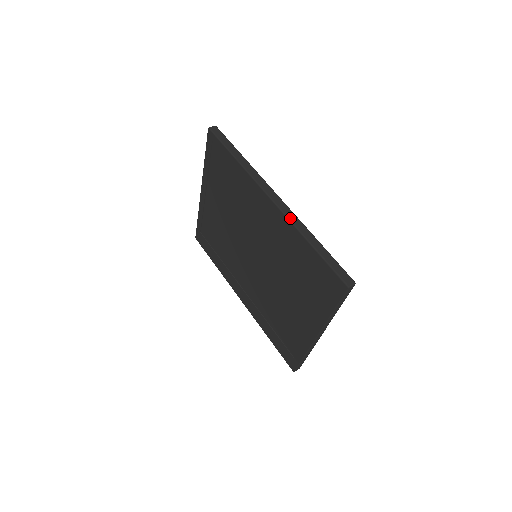
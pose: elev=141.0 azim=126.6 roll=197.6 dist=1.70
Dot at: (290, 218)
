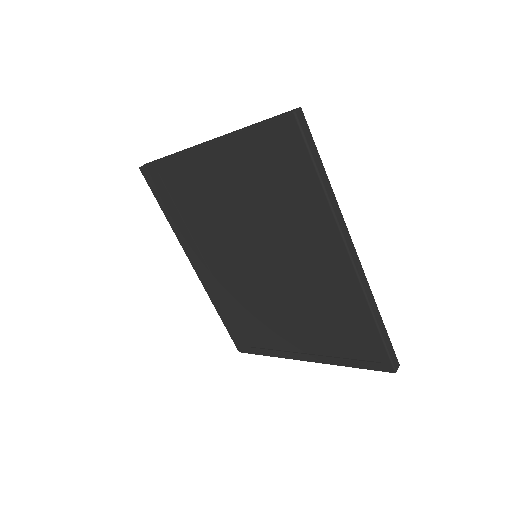
Dot at: (365, 288)
